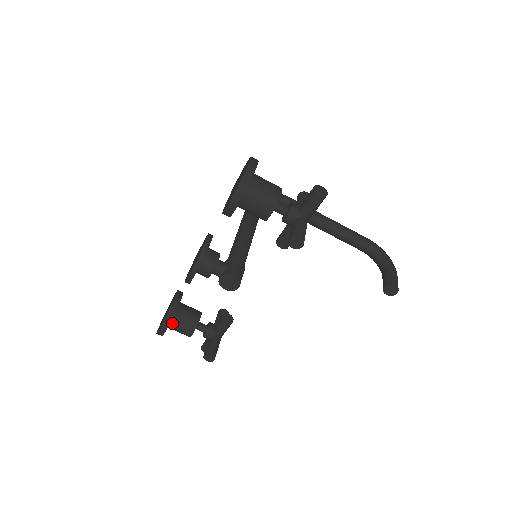
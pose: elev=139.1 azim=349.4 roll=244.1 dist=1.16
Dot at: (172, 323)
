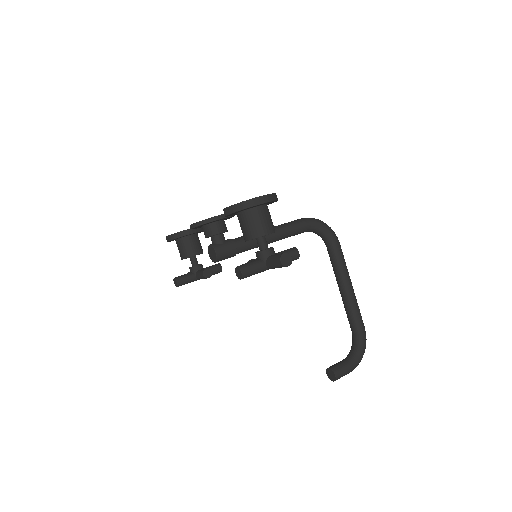
Dot at: (178, 241)
